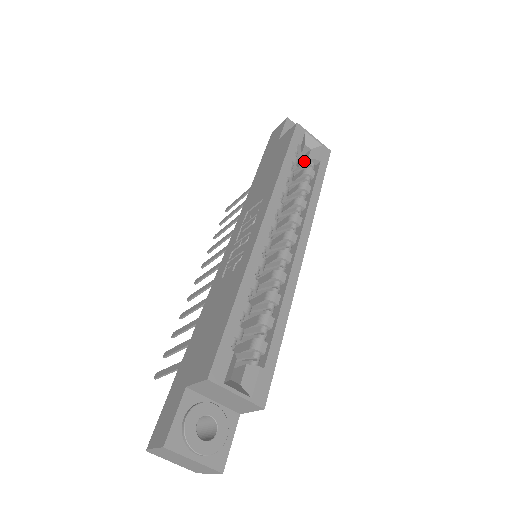
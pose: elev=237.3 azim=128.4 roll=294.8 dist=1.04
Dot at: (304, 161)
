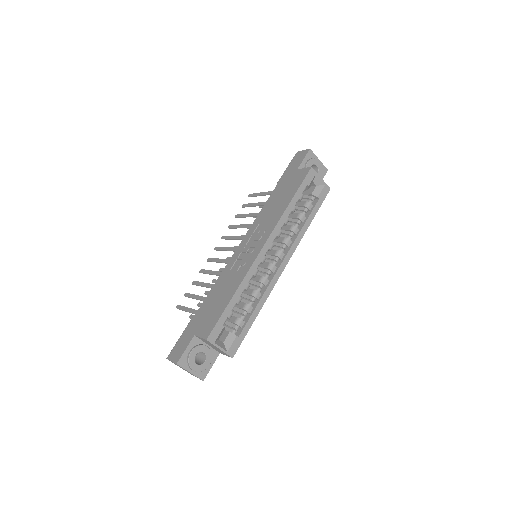
Dot at: (309, 193)
